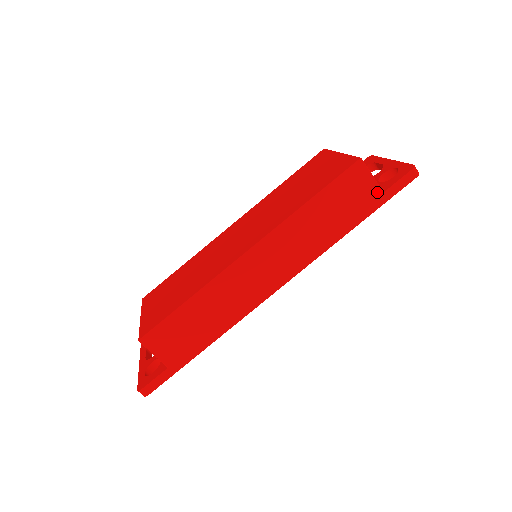
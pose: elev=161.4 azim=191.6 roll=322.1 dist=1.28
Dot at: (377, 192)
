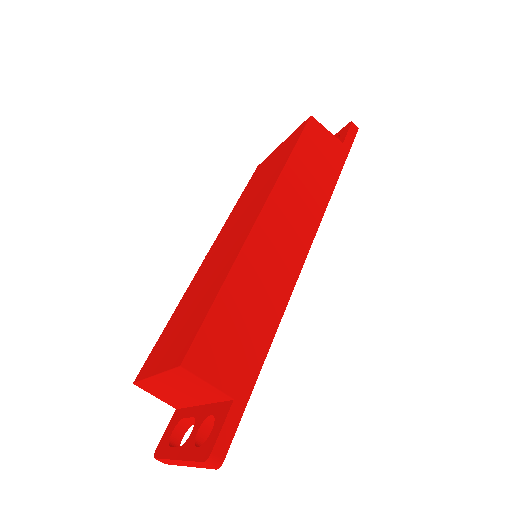
Dot at: (338, 143)
